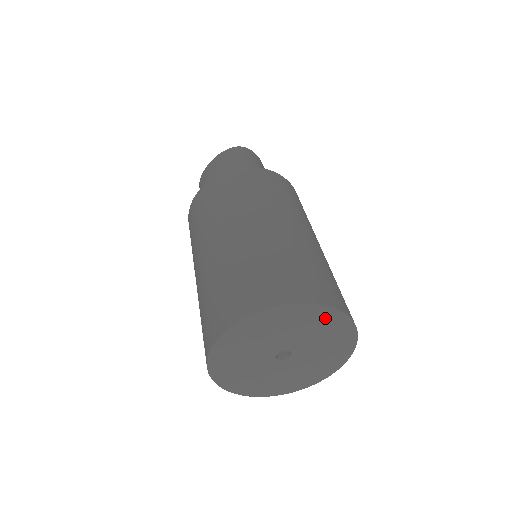
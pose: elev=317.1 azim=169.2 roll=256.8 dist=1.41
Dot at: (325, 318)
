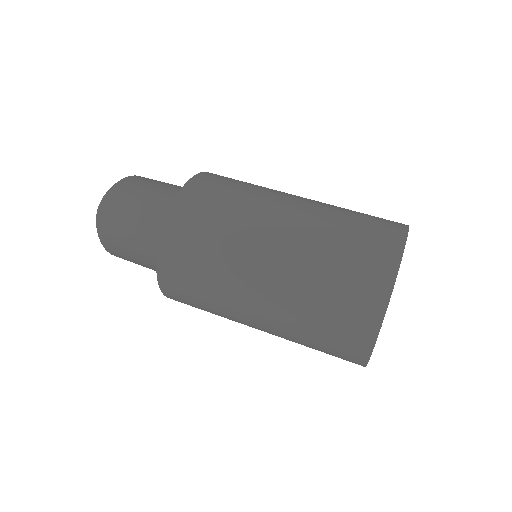
Dot at: occluded
